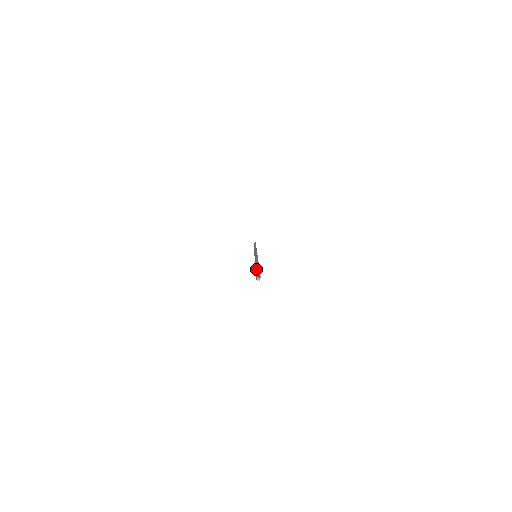
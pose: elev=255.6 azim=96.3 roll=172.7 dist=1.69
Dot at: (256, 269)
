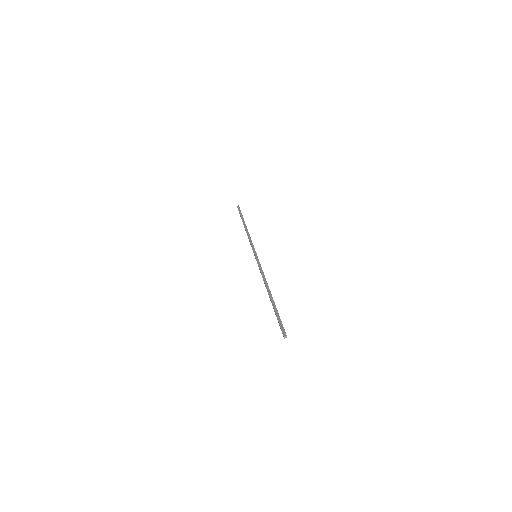
Dot at: (274, 309)
